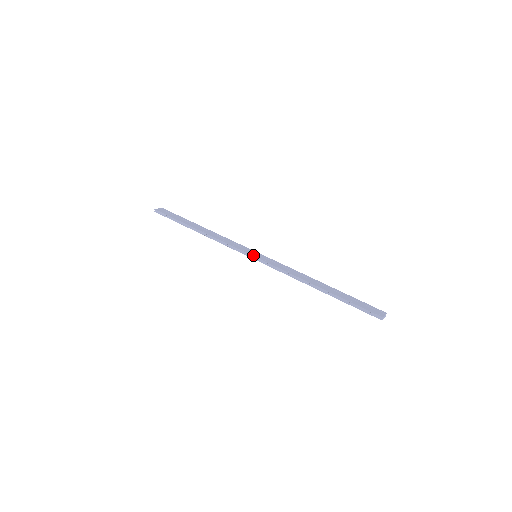
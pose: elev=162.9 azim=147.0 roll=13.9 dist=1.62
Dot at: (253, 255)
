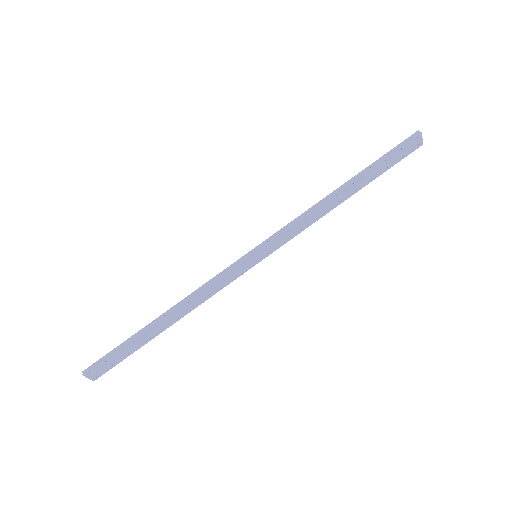
Dot at: (251, 251)
